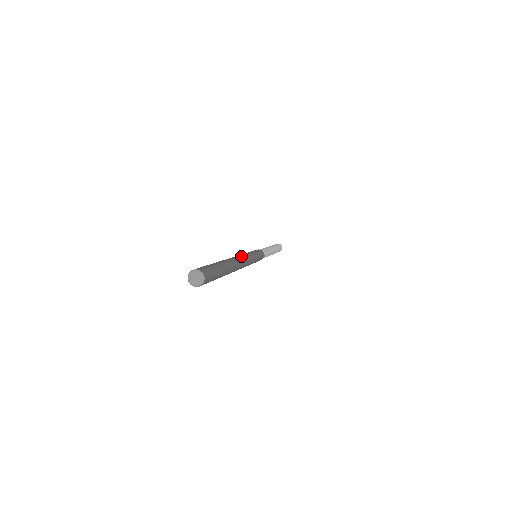
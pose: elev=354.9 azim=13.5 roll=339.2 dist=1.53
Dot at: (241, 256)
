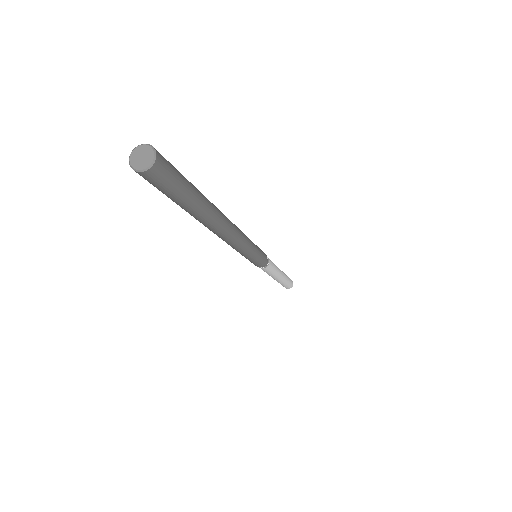
Dot at: (237, 227)
